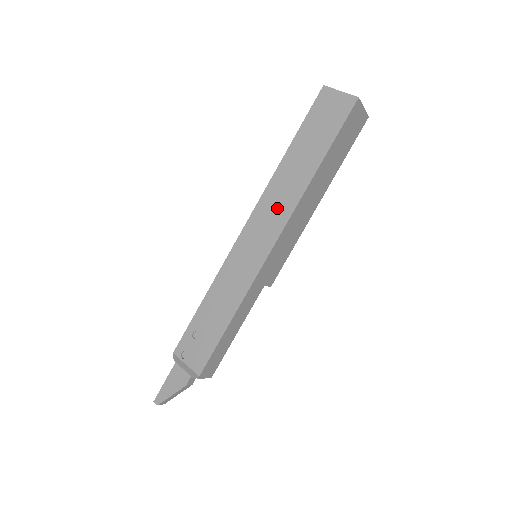
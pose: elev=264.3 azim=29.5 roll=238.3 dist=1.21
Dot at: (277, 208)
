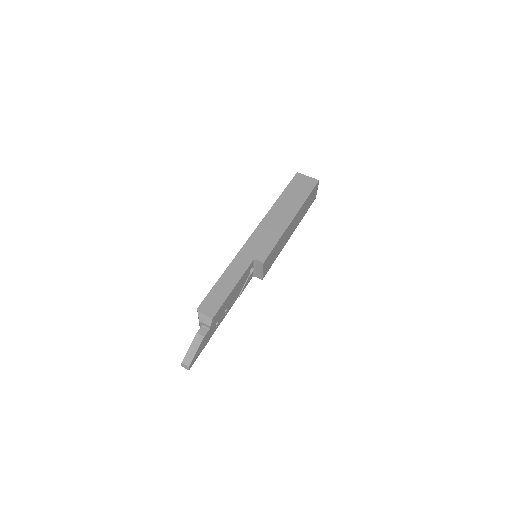
Dot at: occluded
